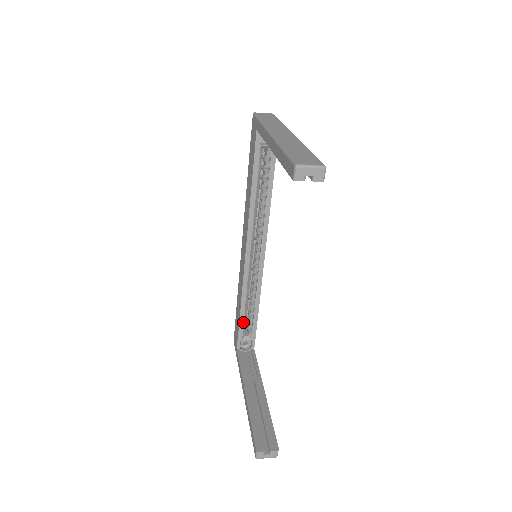
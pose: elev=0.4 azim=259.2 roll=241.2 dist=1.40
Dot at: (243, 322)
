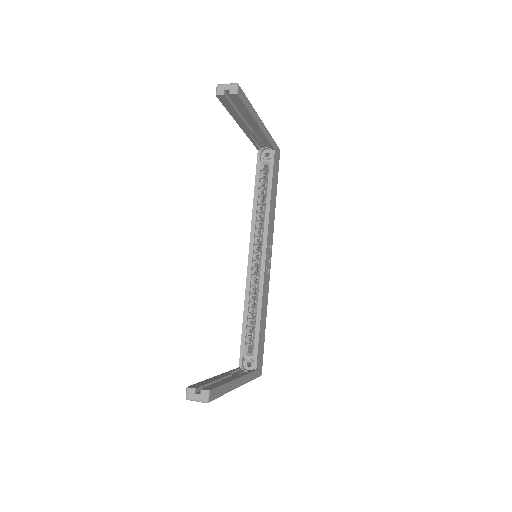
Dot at: (245, 332)
